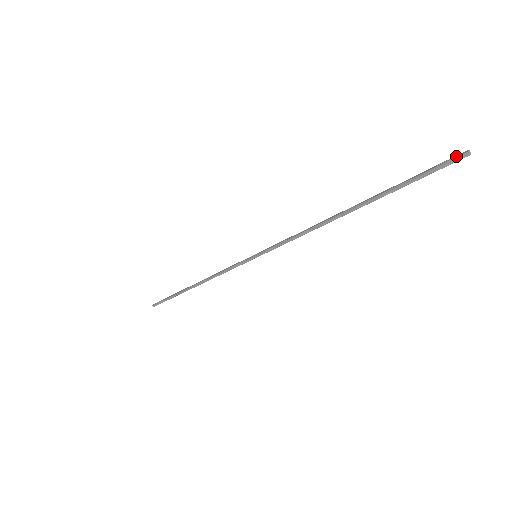
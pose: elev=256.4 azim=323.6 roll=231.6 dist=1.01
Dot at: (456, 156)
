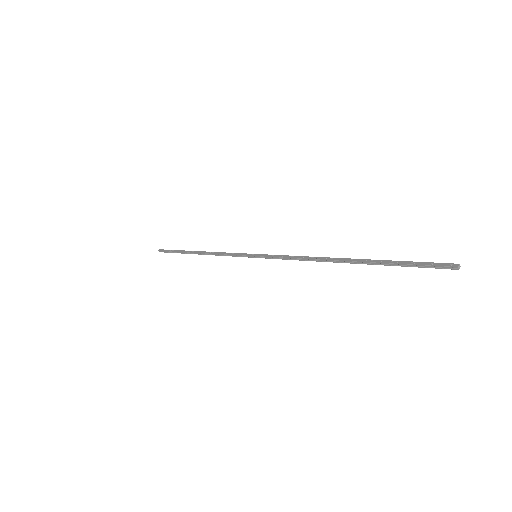
Dot at: (446, 264)
